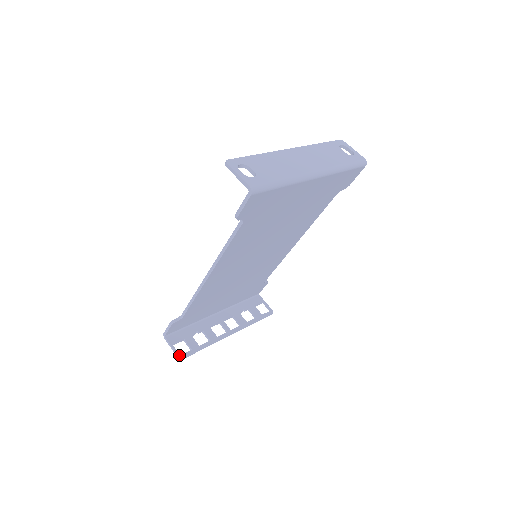
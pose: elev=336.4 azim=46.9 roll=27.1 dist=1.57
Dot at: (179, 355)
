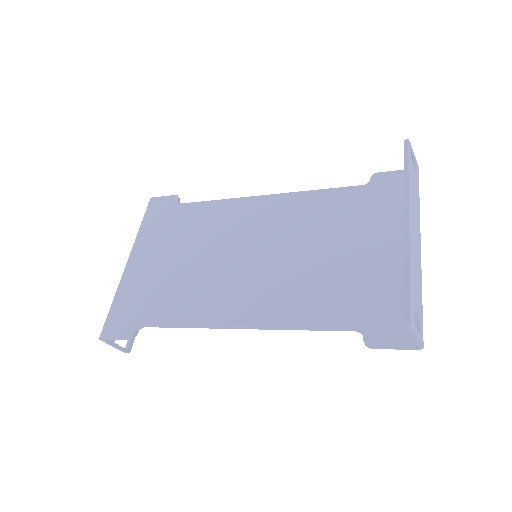
Dot at: (126, 350)
